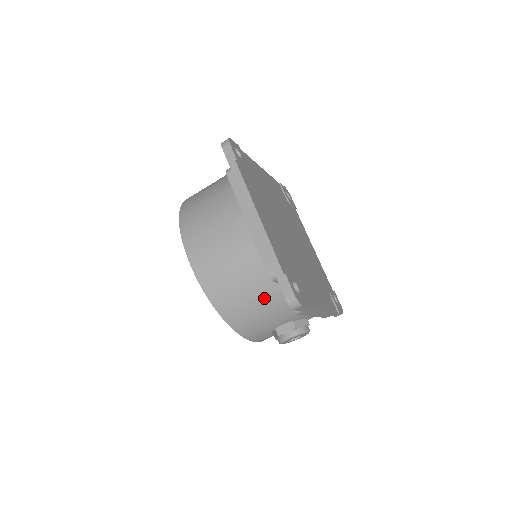
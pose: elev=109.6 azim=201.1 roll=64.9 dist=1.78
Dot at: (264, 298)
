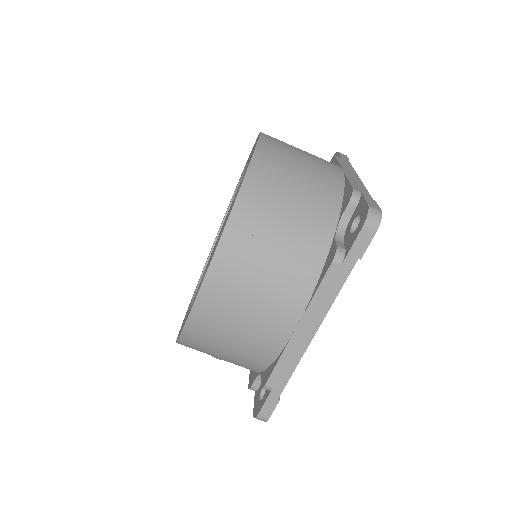
Dot at: (235, 363)
